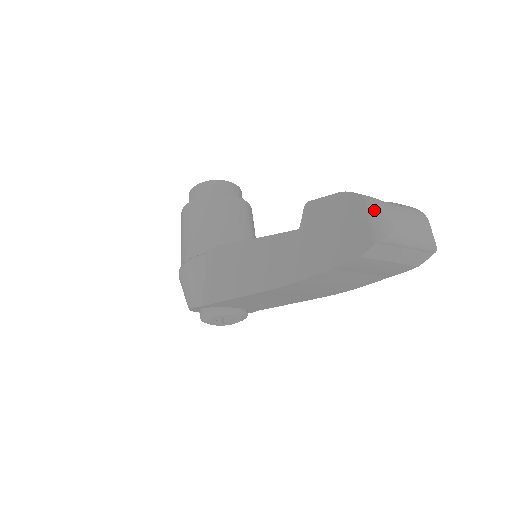
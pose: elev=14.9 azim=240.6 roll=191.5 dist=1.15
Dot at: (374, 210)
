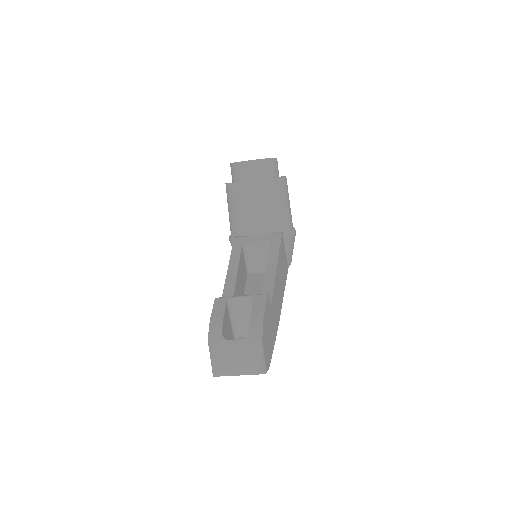
Dot at: (210, 356)
